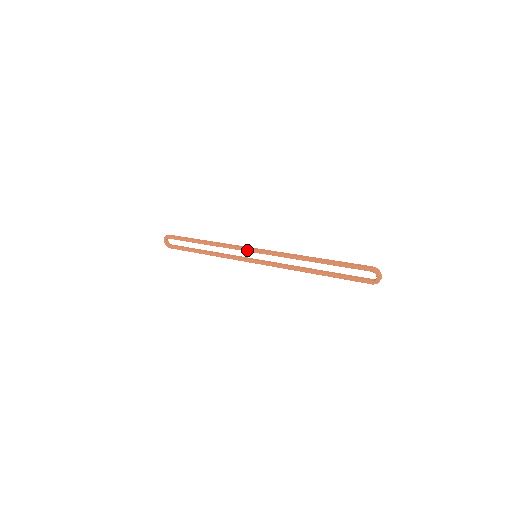
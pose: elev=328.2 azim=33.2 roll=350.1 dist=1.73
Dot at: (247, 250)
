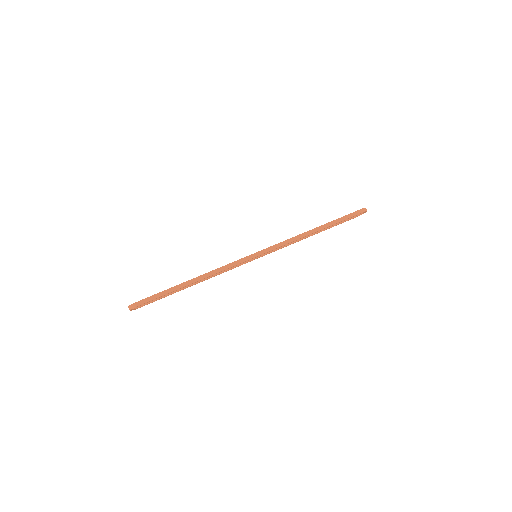
Dot at: occluded
